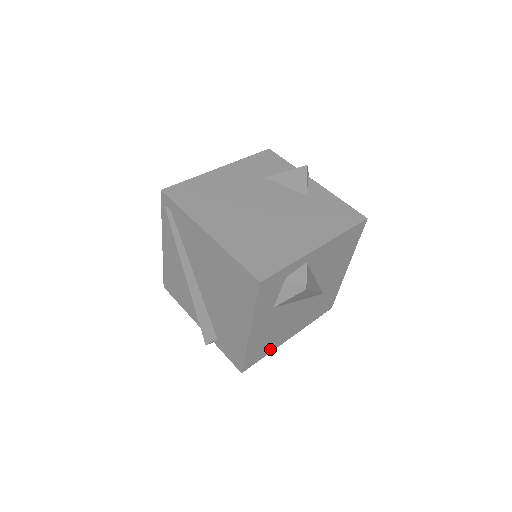
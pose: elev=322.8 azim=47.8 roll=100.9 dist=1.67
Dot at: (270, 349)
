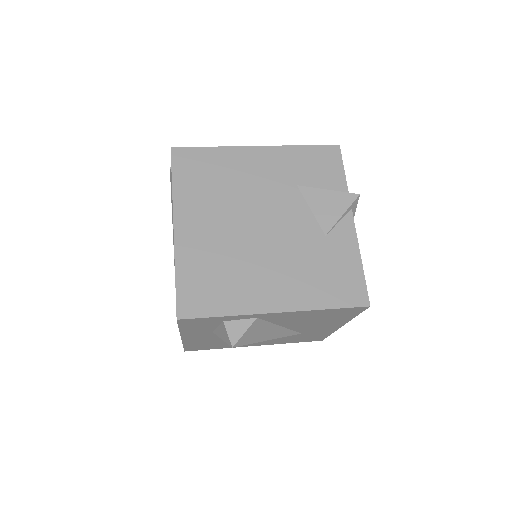
Dot at: (224, 347)
